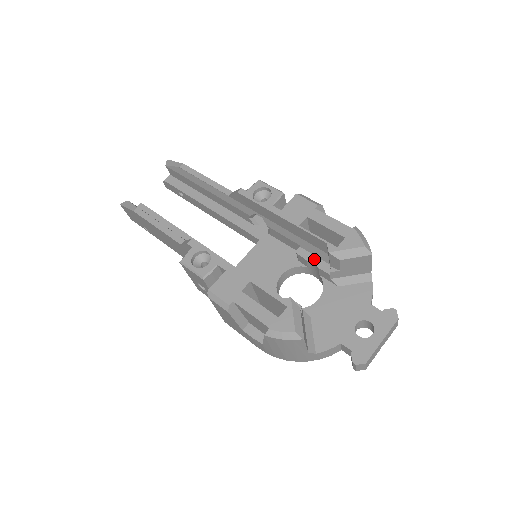
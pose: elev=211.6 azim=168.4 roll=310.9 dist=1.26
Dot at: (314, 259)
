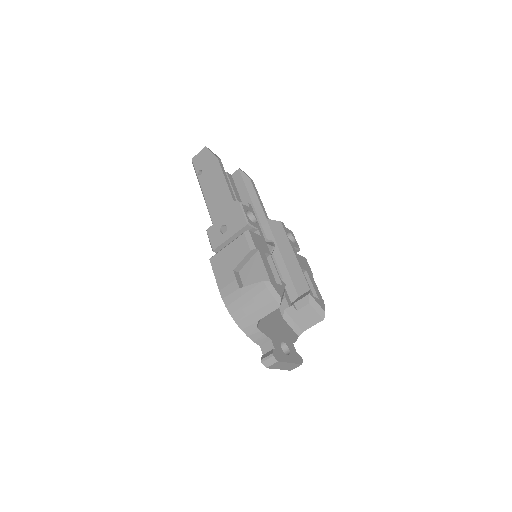
Dot at: (286, 292)
